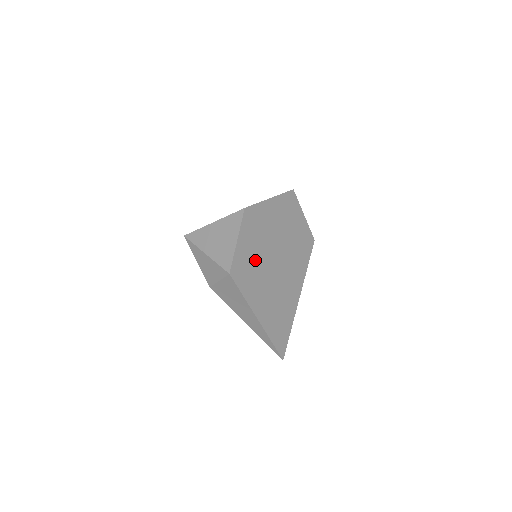
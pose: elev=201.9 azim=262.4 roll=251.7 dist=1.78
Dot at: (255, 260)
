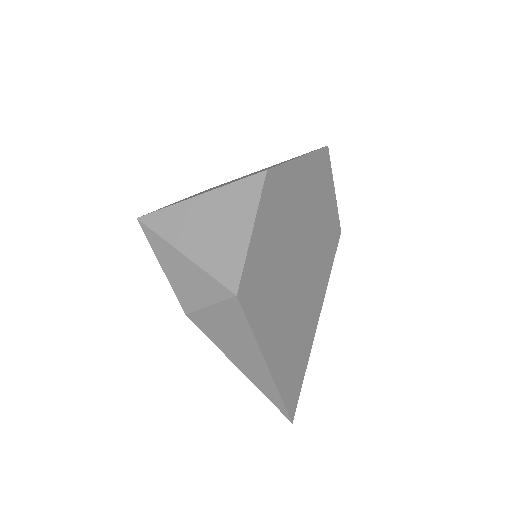
Dot at: (273, 267)
